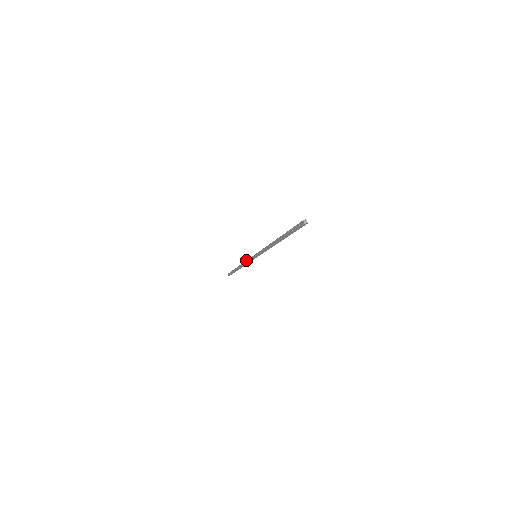
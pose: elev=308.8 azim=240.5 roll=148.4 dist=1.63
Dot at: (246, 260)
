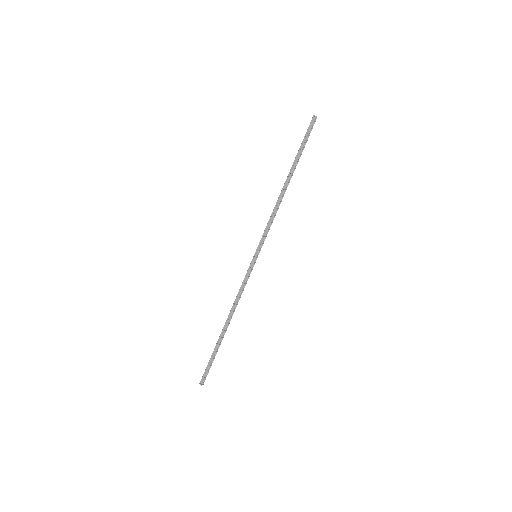
Dot at: (240, 287)
